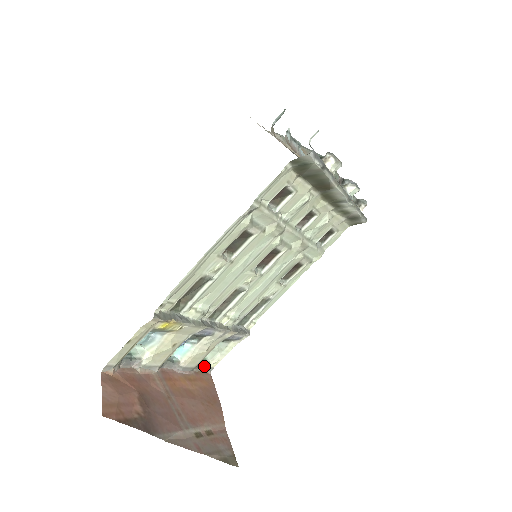
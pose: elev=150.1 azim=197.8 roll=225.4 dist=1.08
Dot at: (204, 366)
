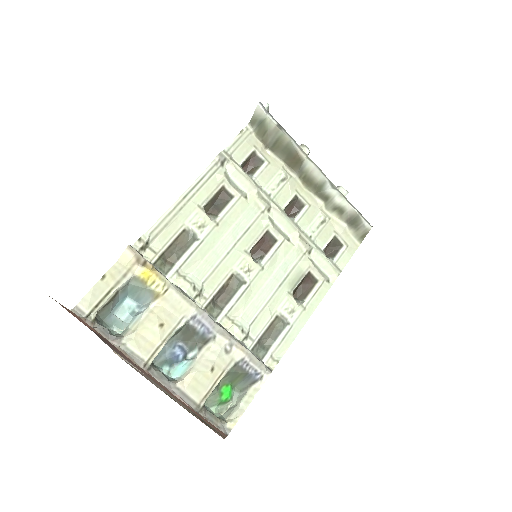
Dot at: (217, 423)
